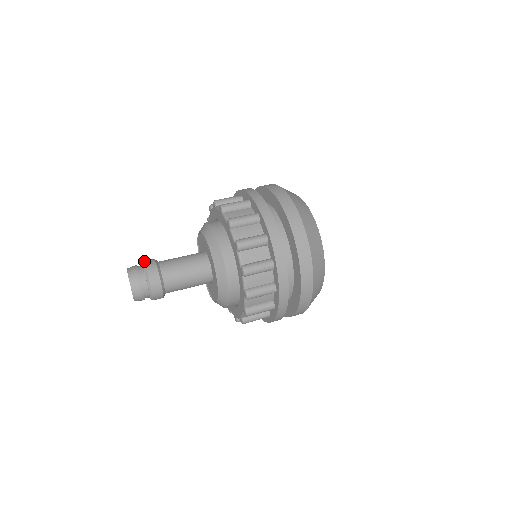
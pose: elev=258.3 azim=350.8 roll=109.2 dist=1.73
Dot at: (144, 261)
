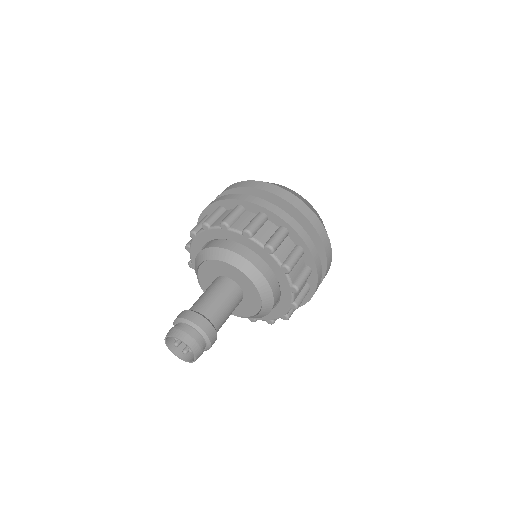
Dot at: (173, 322)
